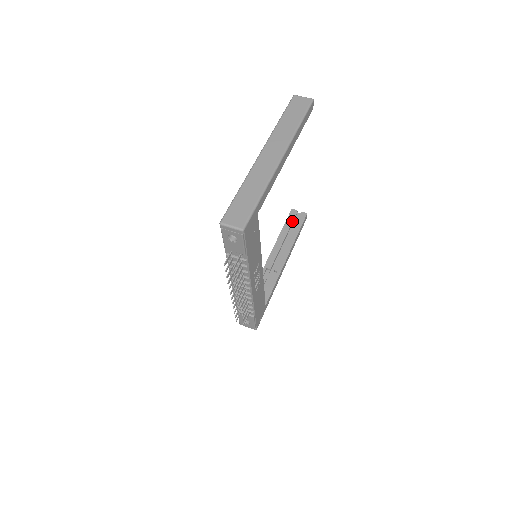
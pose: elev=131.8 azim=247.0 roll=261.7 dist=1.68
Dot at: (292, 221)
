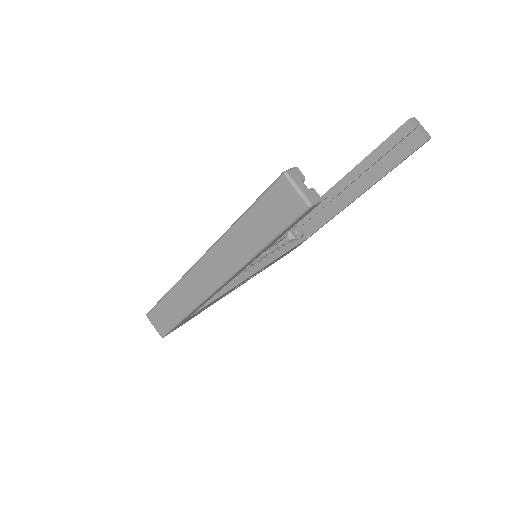
Dot at: (396, 143)
